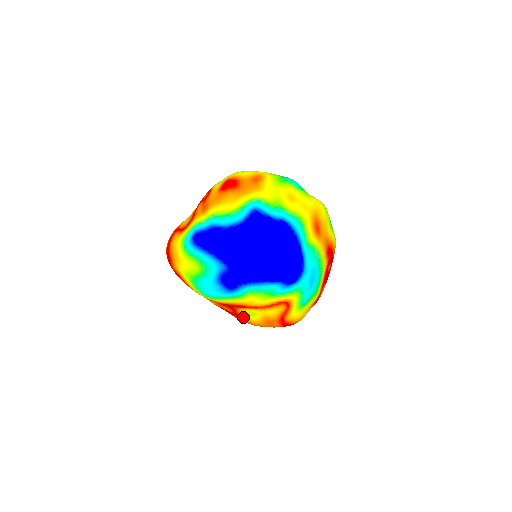
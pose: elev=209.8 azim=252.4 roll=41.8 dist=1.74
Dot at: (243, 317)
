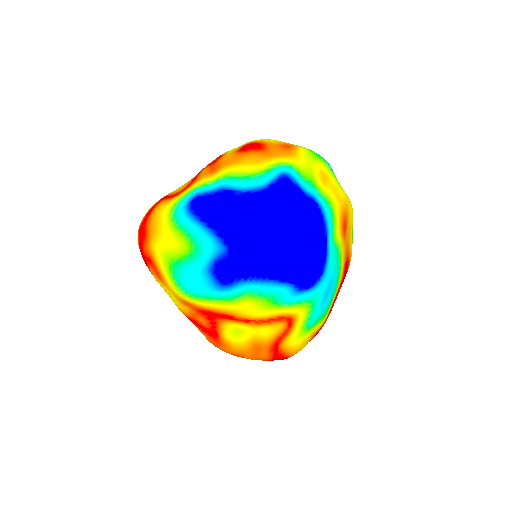
Dot at: (222, 337)
